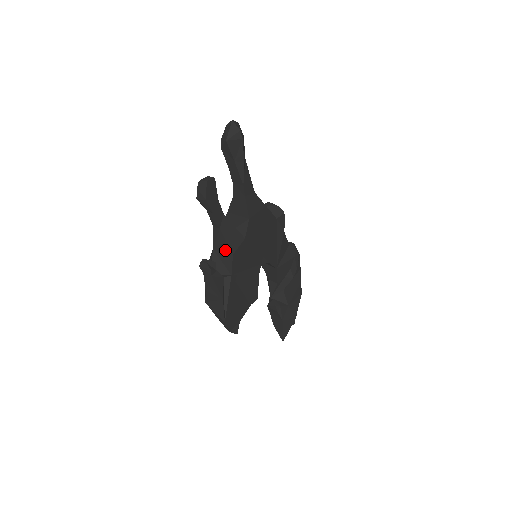
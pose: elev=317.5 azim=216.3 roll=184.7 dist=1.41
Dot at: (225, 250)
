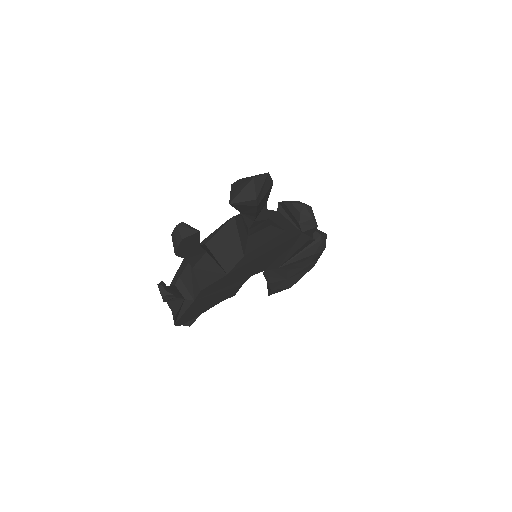
Dot at: (196, 279)
